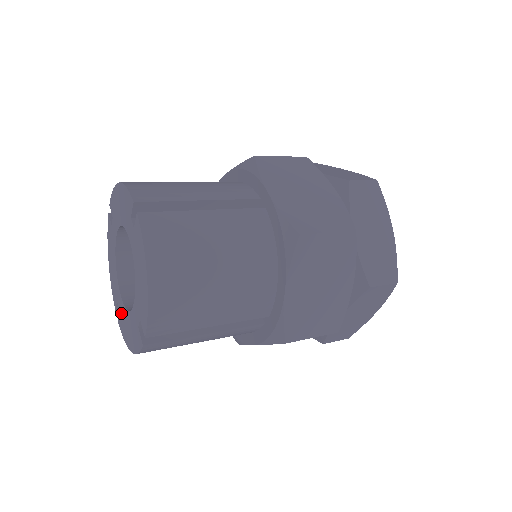
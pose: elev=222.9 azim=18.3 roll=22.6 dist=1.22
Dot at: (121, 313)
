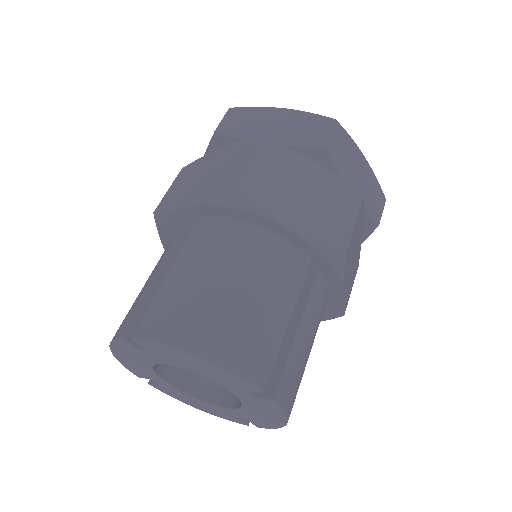
Dot at: (247, 418)
